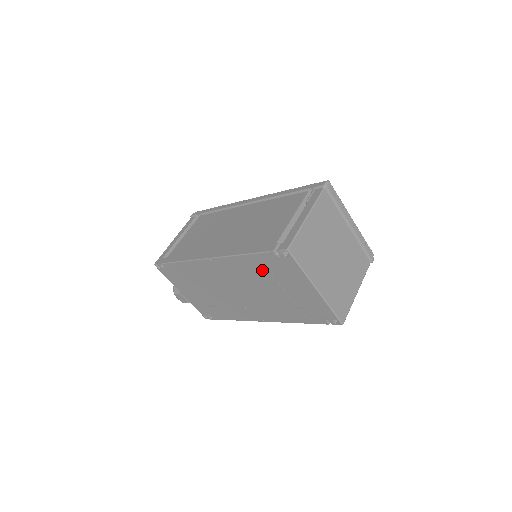
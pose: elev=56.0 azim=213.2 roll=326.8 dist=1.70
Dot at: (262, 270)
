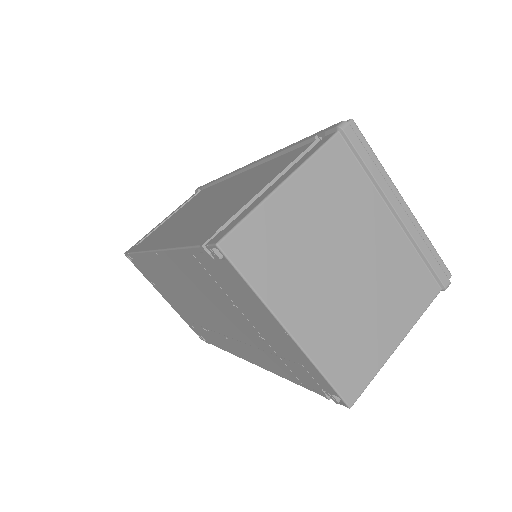
Dot at: (209, 280)
